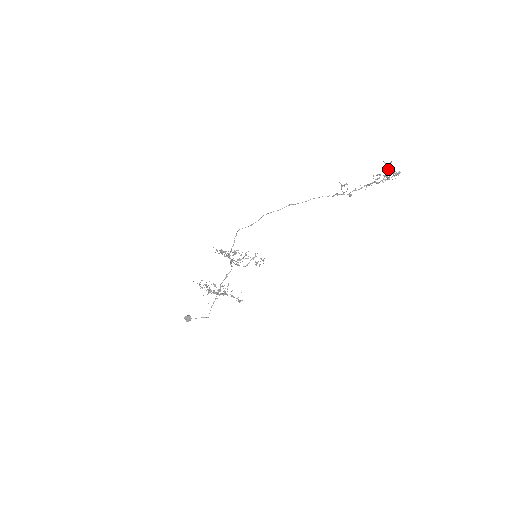
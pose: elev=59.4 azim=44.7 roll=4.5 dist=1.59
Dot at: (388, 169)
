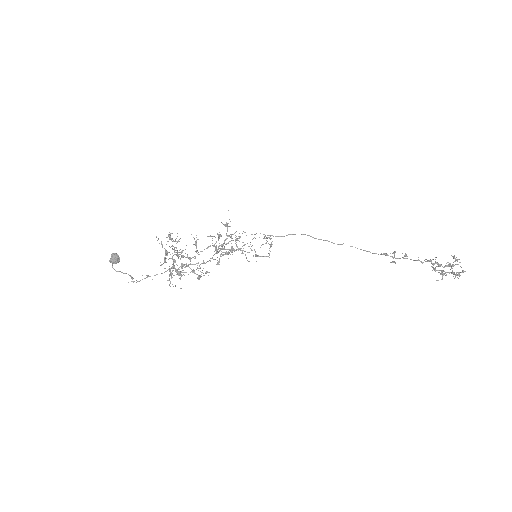
Dot at: occluded
